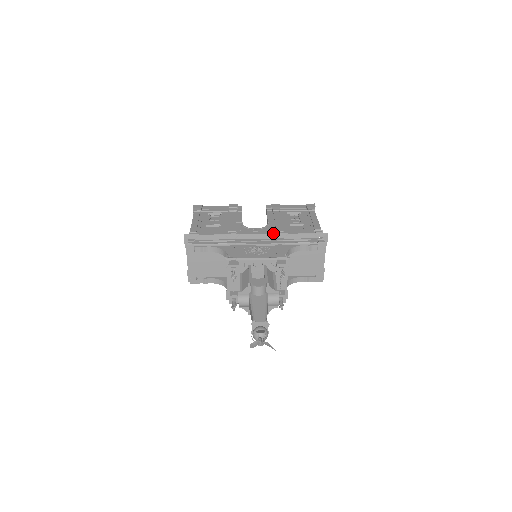
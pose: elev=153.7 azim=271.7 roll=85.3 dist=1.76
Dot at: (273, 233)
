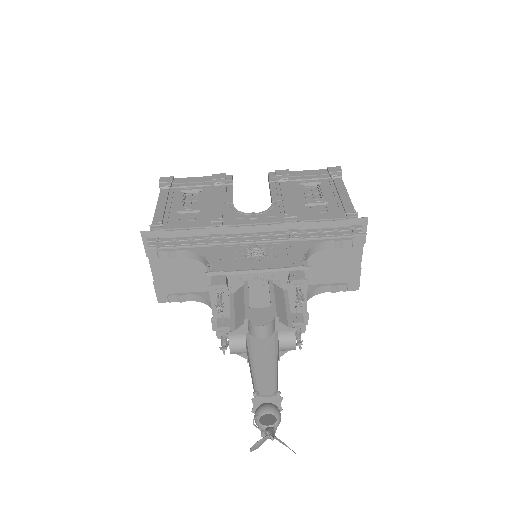
Dot at: (281, 222)
